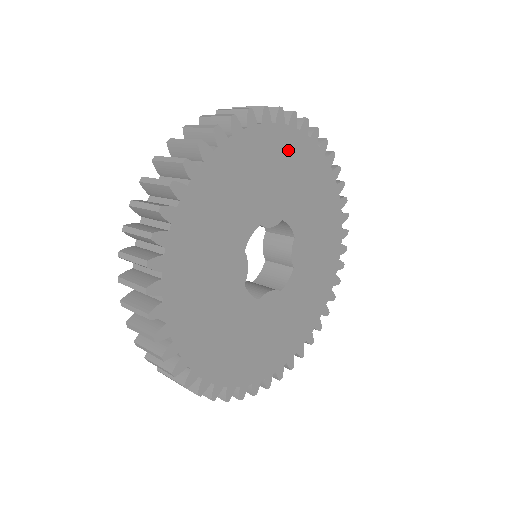
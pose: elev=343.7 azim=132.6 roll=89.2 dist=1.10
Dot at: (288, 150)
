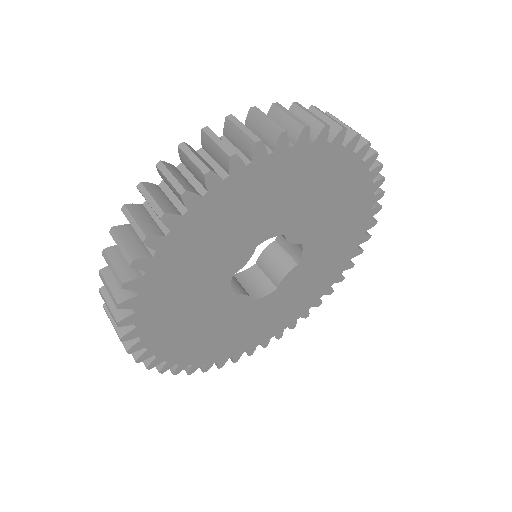
Dot at: (210, 218)
